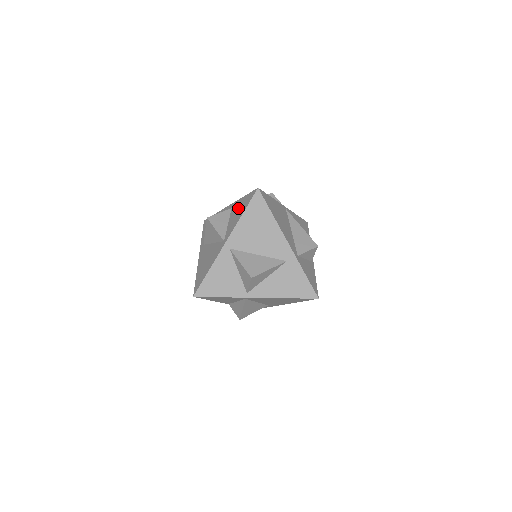
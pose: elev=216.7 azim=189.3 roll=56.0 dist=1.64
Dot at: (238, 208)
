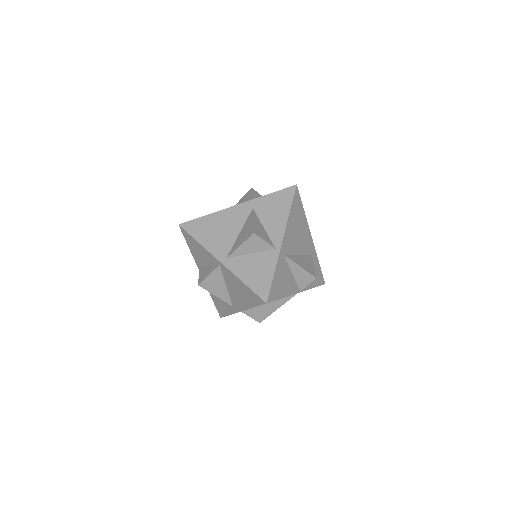
Dot at: (196, 252)
